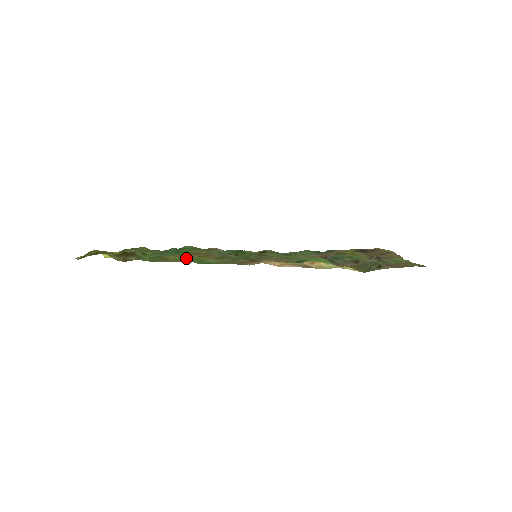
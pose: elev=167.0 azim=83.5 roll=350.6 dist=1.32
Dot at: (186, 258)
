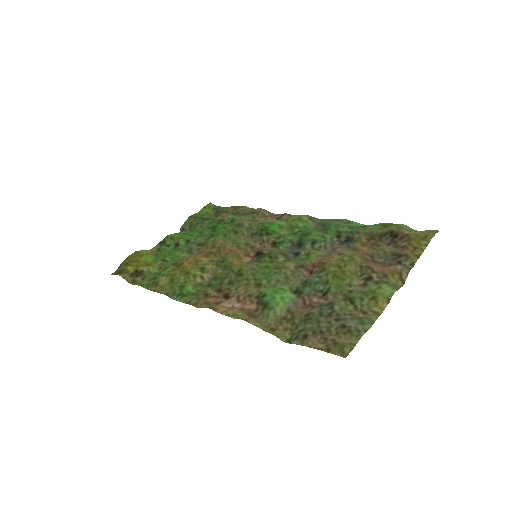
Dot at: (170, 284)
